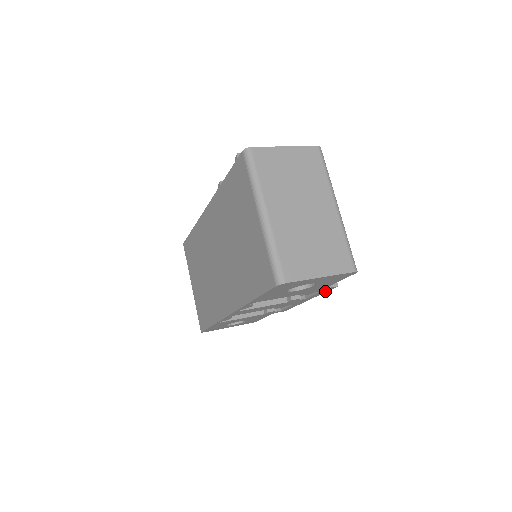
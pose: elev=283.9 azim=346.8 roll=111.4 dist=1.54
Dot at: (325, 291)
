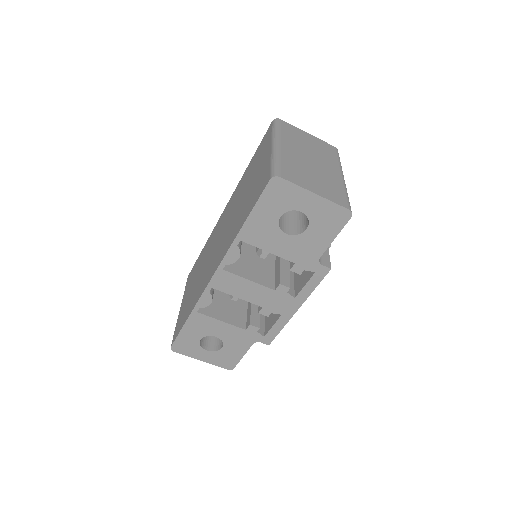
Dot at: (317, 281)
